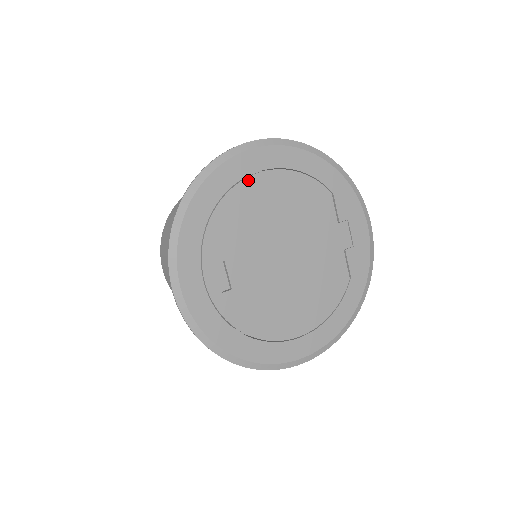
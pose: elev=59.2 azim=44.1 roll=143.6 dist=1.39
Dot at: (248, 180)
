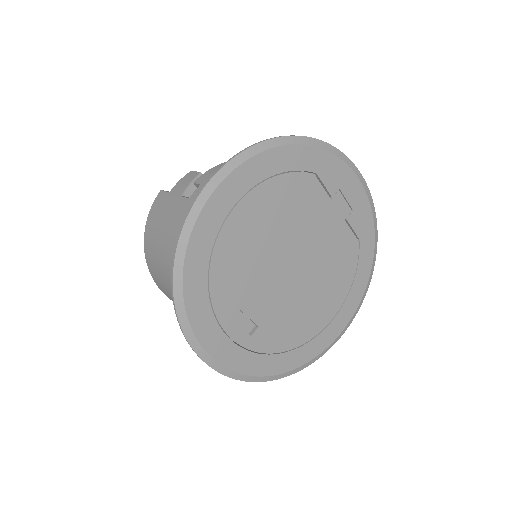
Dot at: (228, 222)
